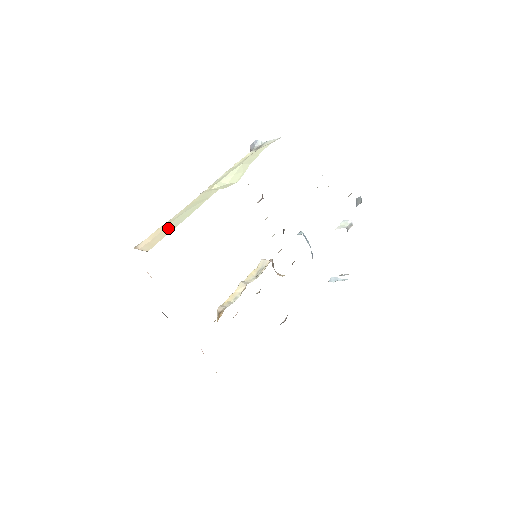
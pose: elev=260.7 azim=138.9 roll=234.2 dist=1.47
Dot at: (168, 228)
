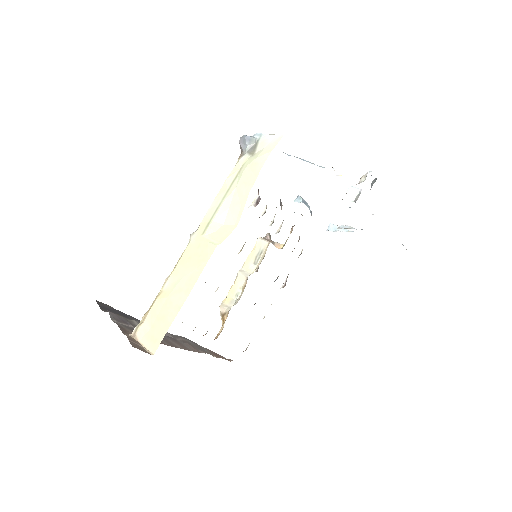
Dot at: (167, 311)
